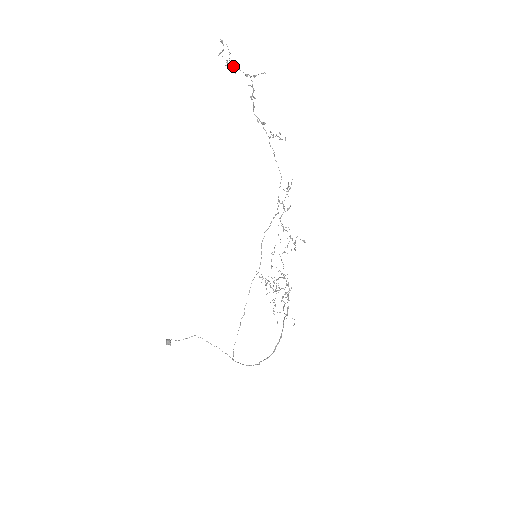
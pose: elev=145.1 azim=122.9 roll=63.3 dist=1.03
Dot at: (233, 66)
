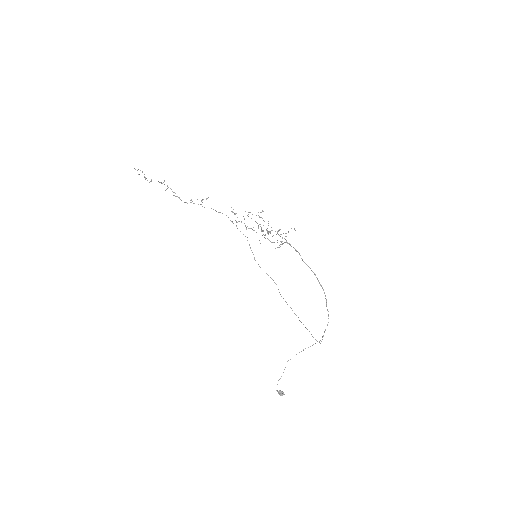
Dot at: occluded
